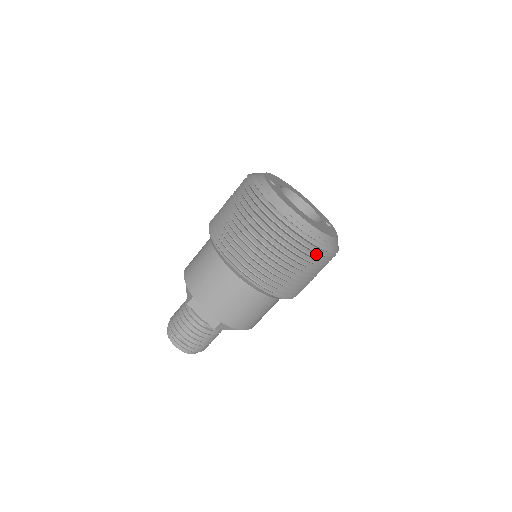
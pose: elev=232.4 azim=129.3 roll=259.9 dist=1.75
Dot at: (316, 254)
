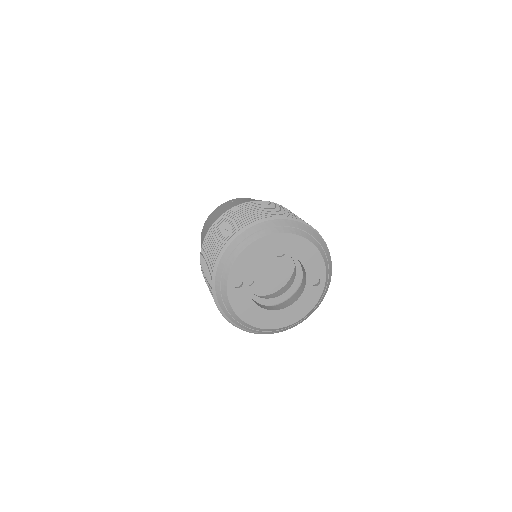
Dot at: occluded
